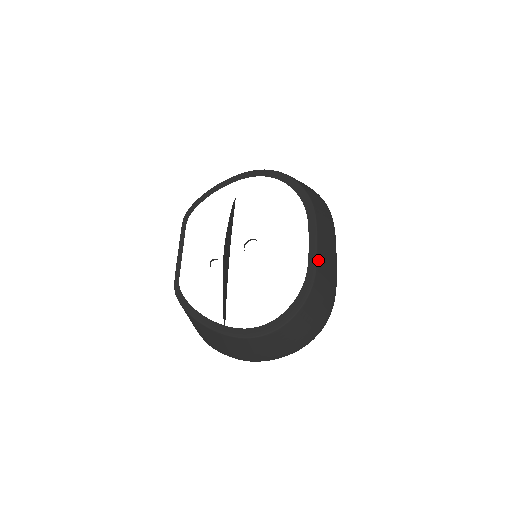
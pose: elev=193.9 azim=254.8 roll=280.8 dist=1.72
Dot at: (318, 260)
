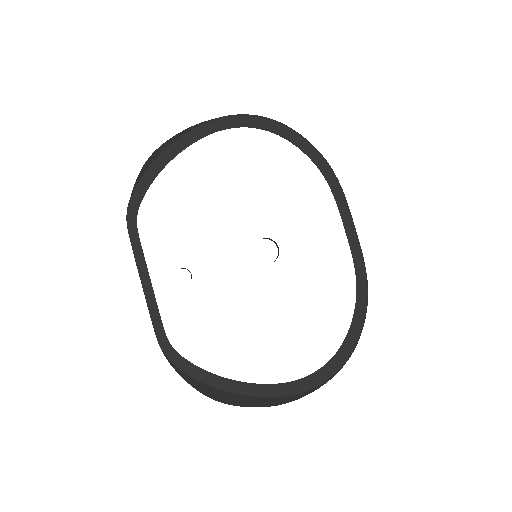
Dot at: (362, 253)
